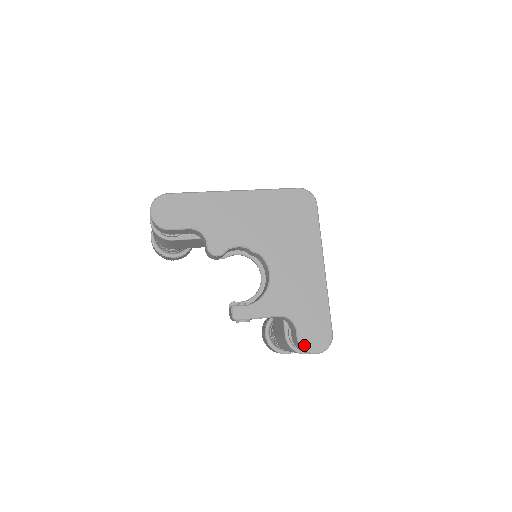
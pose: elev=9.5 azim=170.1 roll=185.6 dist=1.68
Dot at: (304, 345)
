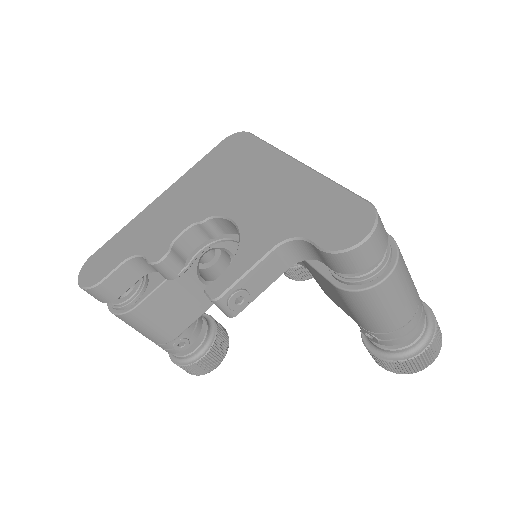
Dot at: (335, 247)
